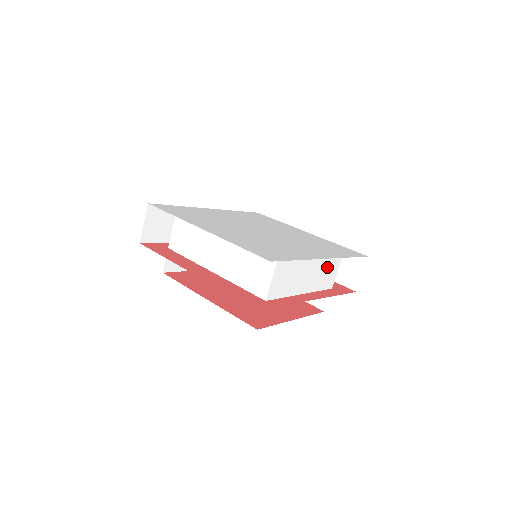
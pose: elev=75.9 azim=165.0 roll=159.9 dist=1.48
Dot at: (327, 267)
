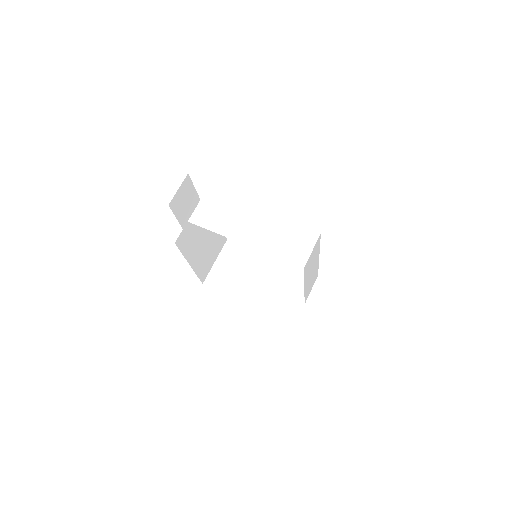
Dot at: (313, 279)
